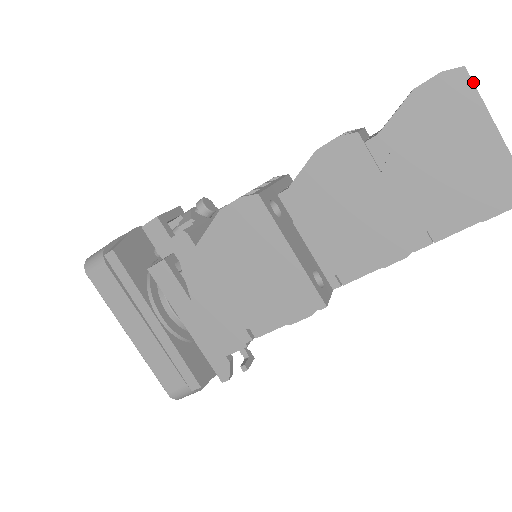
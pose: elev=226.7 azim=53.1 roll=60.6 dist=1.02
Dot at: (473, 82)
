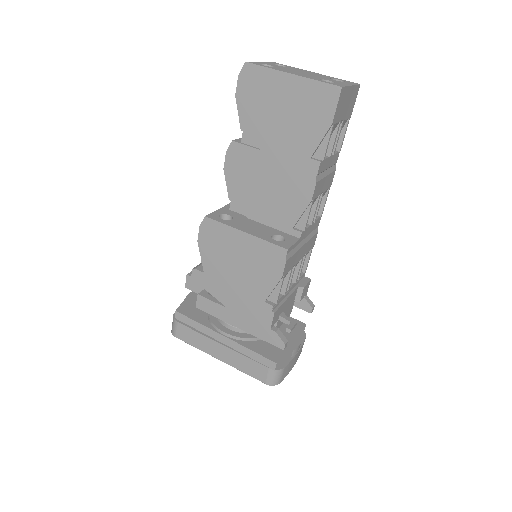
Dot at: (256, 65)
